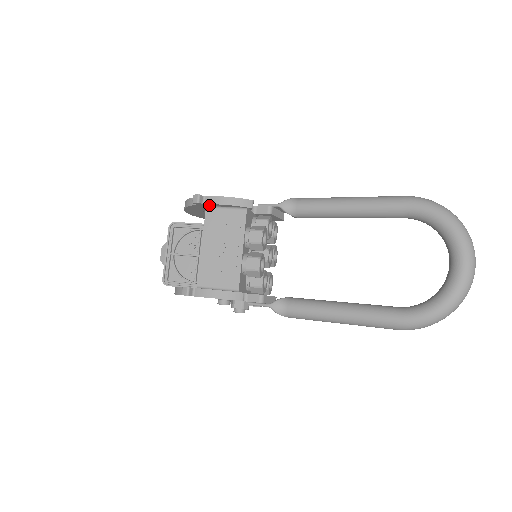
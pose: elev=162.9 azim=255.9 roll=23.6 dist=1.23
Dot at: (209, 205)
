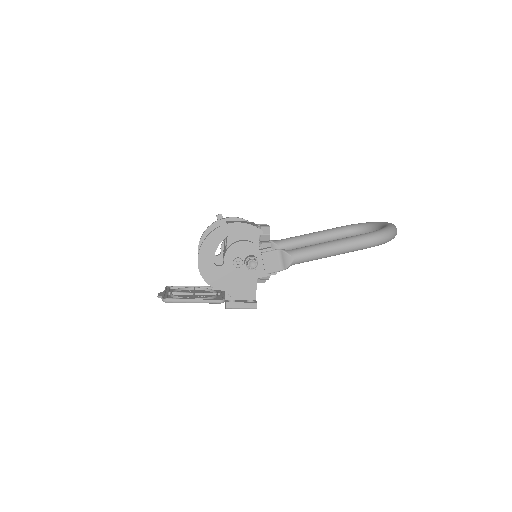
Dot at: occluded
